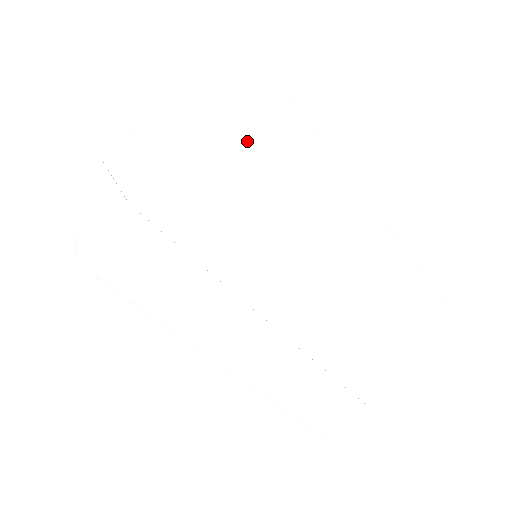
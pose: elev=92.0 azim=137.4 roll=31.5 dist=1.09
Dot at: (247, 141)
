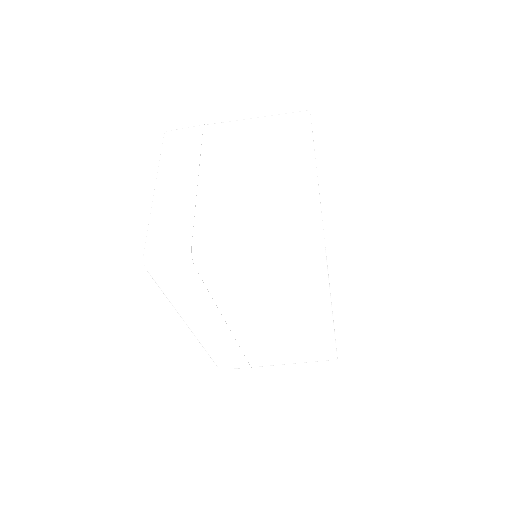
Dot at: (282, 264)
